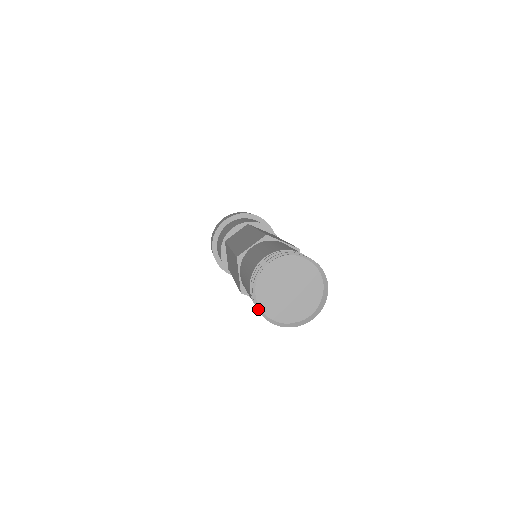
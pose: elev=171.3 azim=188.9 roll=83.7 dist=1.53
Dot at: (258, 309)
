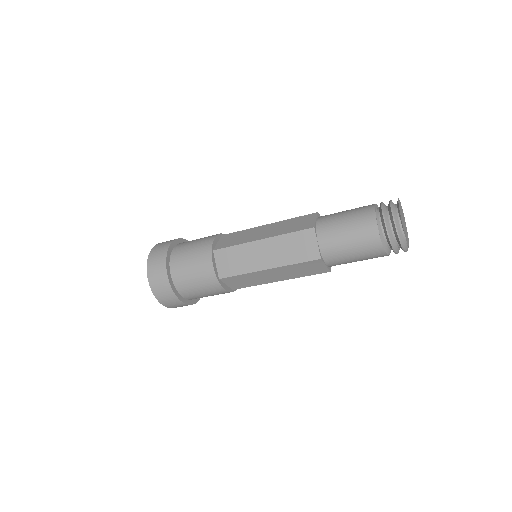
Dot at: (393, 210)
